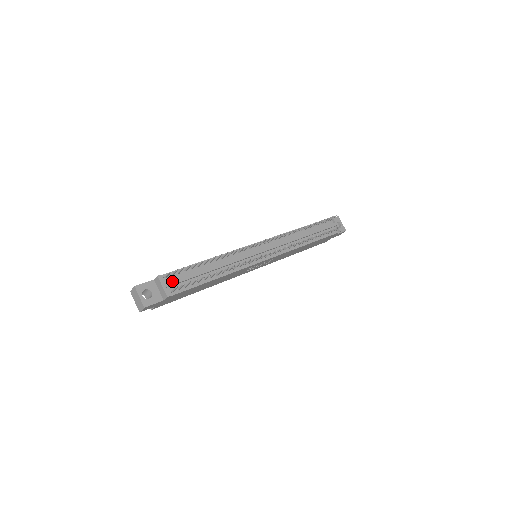
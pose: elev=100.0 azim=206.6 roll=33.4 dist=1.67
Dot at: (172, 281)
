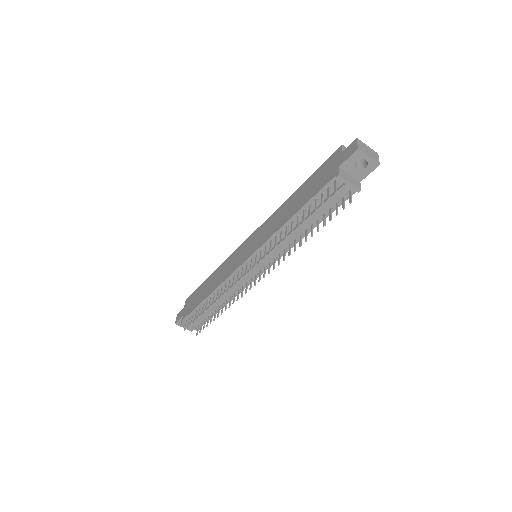
Dot at: (193, 323)
